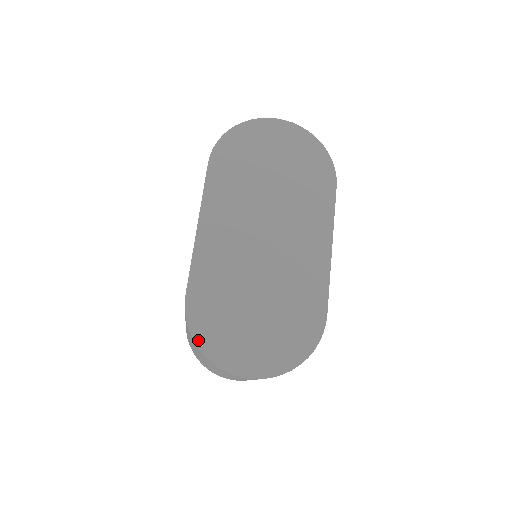
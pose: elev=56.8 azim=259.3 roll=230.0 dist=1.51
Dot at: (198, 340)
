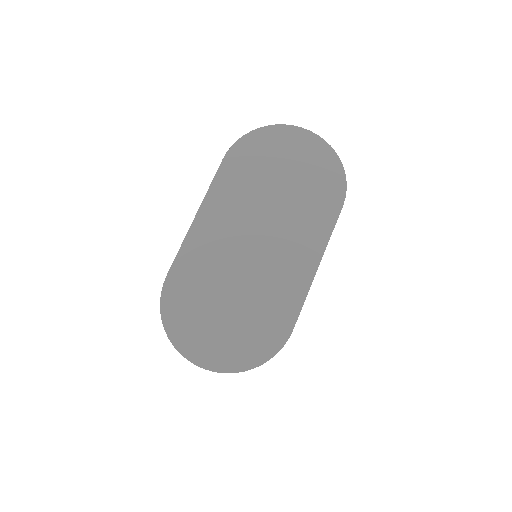
Dot at: (165, 320)
